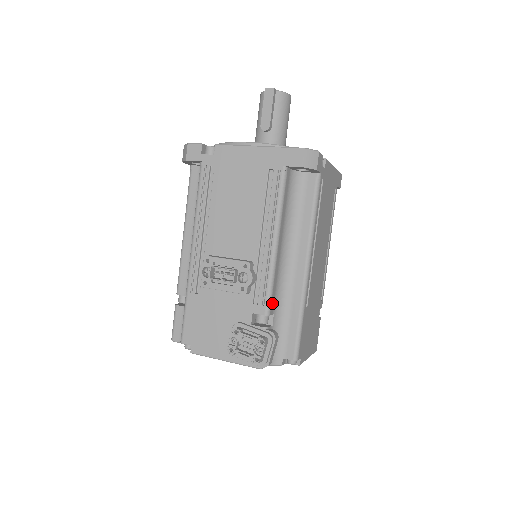
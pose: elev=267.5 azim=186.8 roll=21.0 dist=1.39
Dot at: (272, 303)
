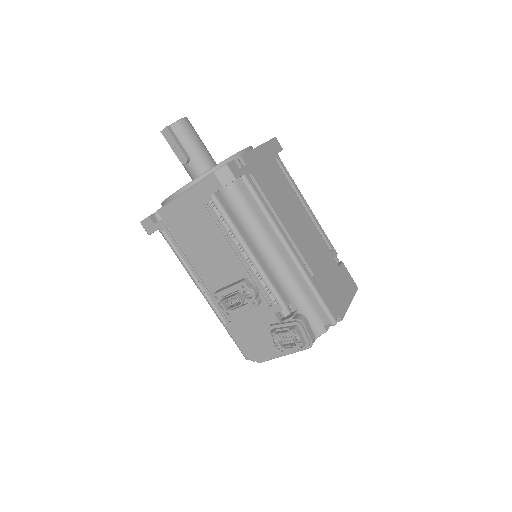
Dot at: (282, 297)
